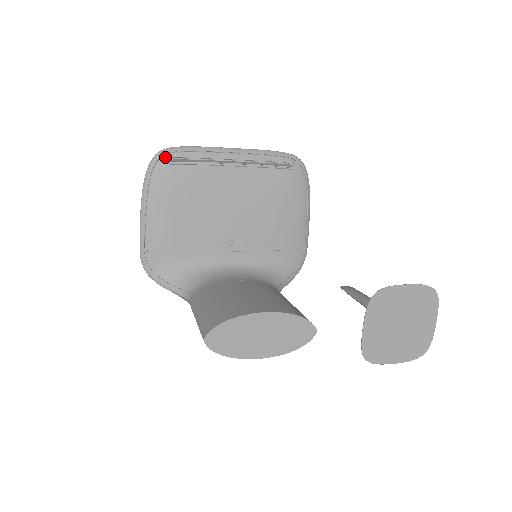
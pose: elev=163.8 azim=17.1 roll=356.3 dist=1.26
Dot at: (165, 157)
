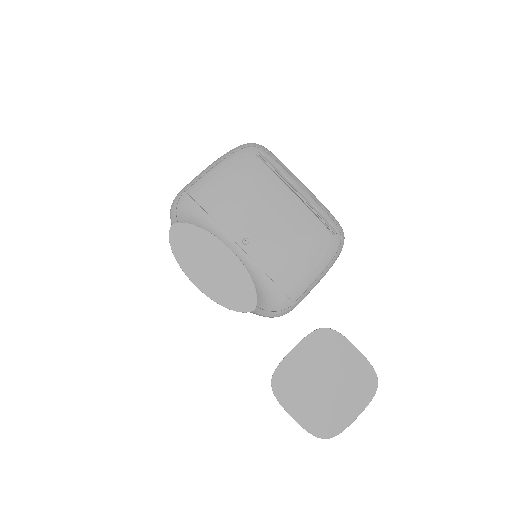
Dot at: (257, 148)
